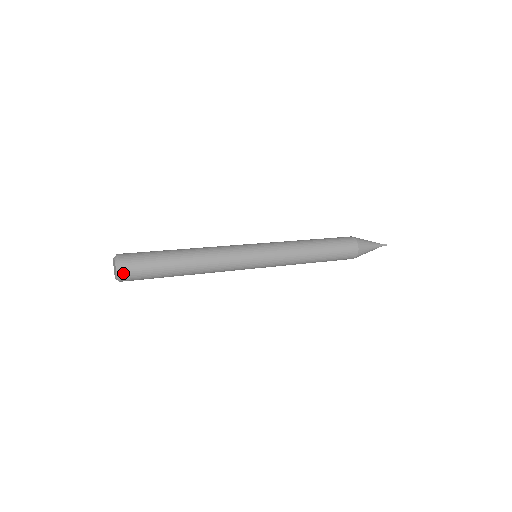
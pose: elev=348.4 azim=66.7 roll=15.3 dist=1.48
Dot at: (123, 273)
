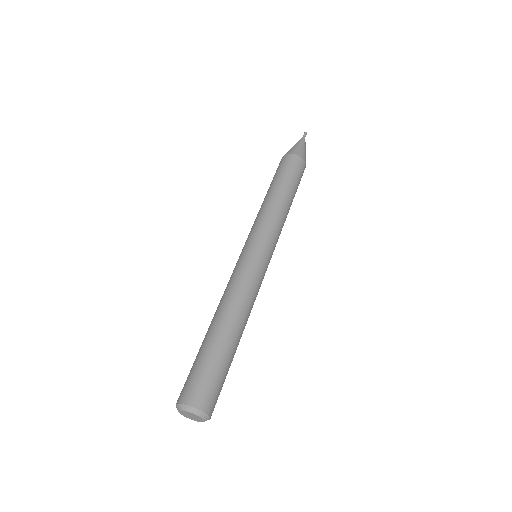
Dot at: (208, 410)
